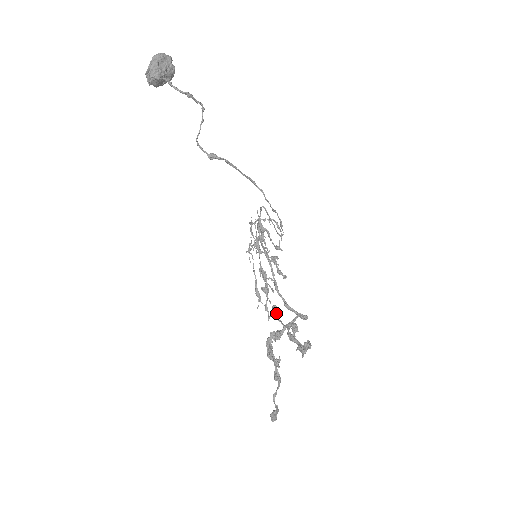
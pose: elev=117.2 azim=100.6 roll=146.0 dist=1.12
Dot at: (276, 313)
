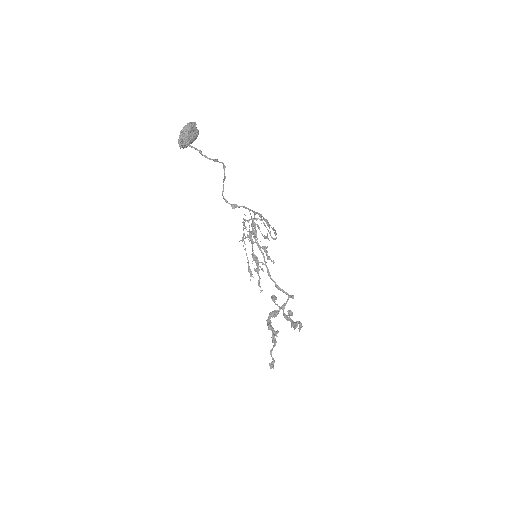
Dot at: (275, 301)
